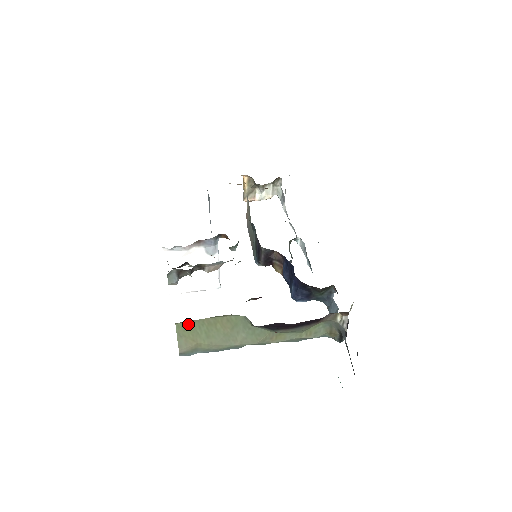
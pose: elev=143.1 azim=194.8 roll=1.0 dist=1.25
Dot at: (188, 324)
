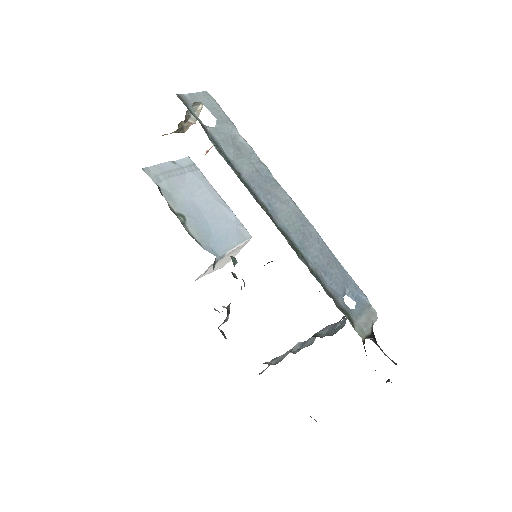
Dot at: occluded
